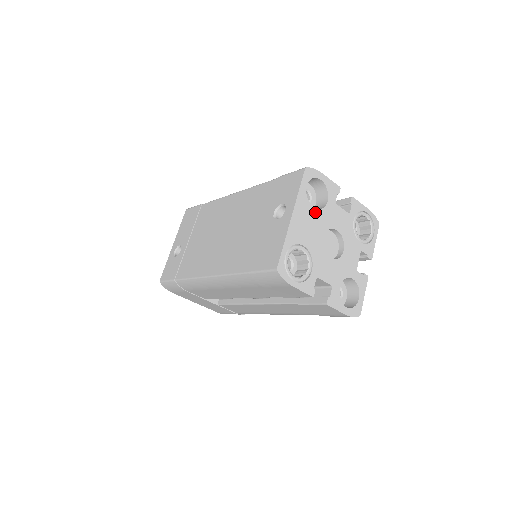
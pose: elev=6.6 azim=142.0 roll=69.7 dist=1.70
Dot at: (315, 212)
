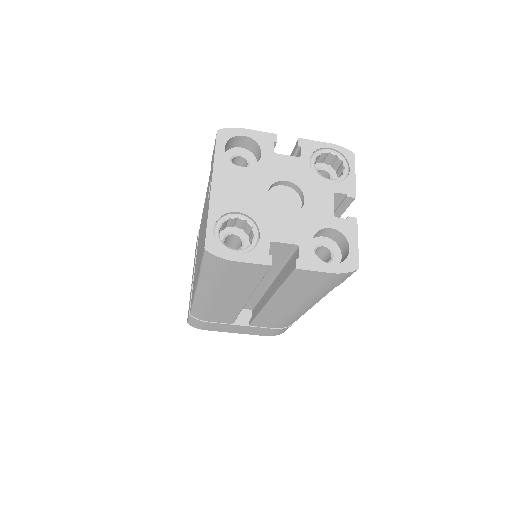
Dot at: (245, 171)
